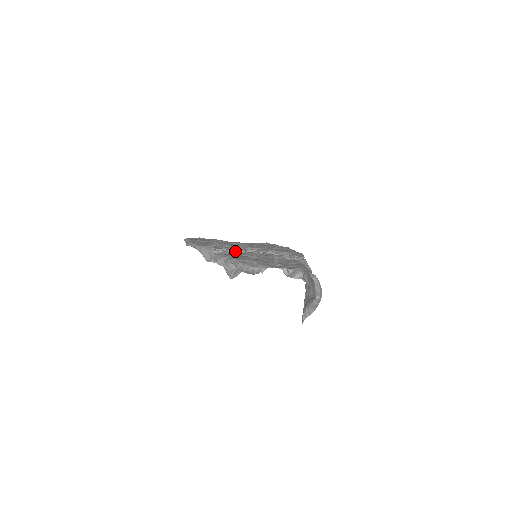
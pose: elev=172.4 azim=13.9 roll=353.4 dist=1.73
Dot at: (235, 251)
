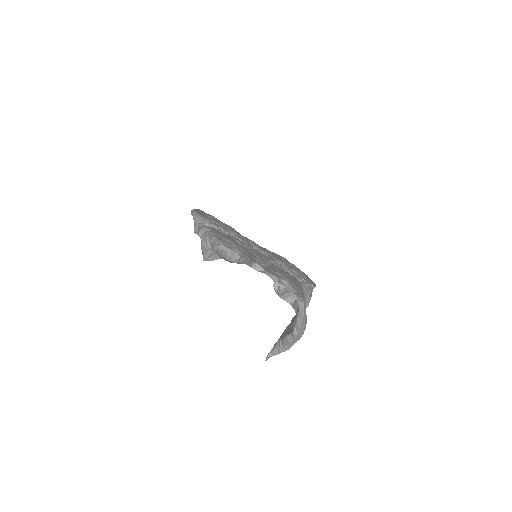
Dot at: occluded
